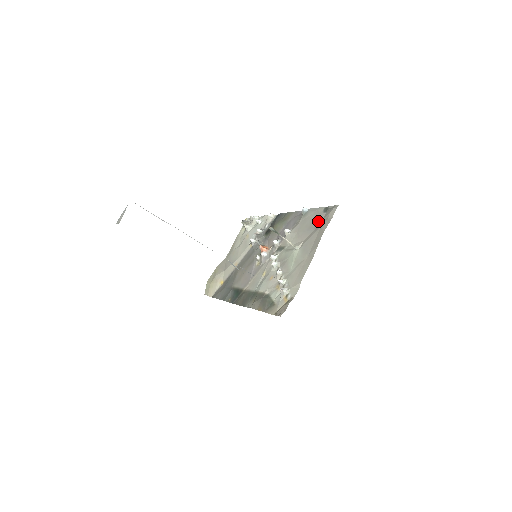
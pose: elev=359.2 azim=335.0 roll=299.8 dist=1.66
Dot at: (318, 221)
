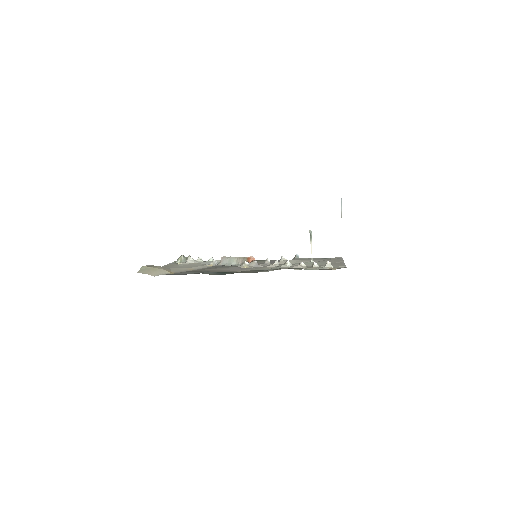
Dot at: (324, 259)
